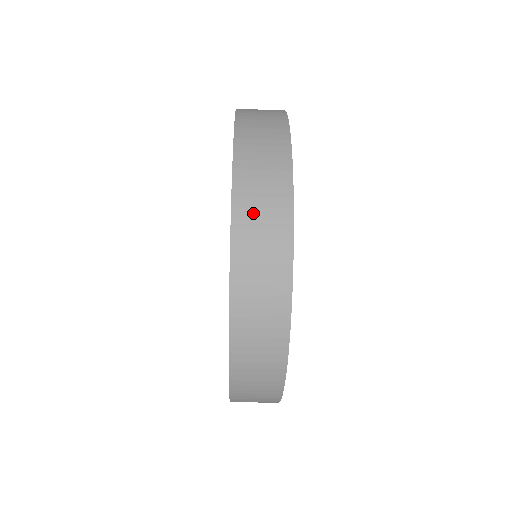
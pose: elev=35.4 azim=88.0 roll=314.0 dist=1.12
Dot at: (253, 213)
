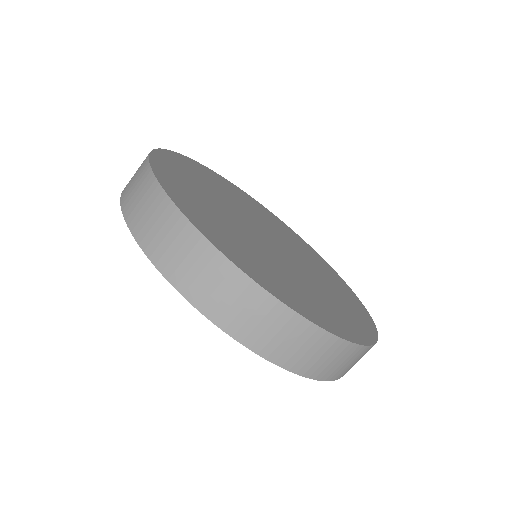
Dot at: occluded
